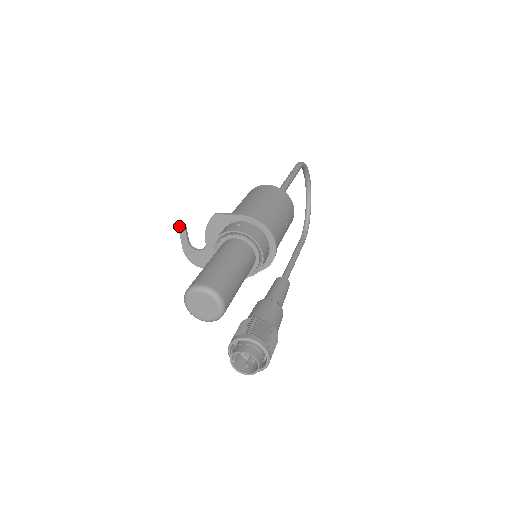
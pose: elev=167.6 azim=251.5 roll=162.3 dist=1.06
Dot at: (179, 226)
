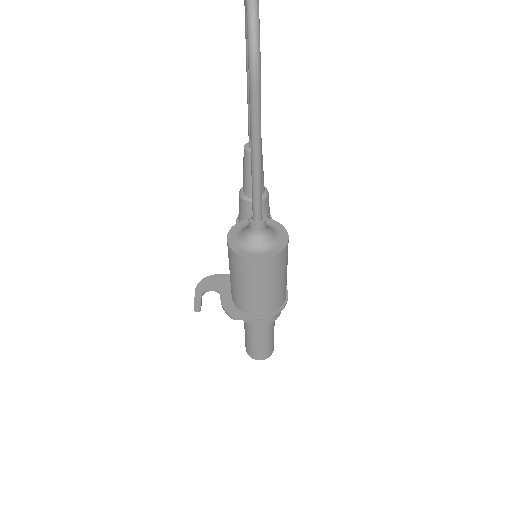
Dot at: (195, 311)
